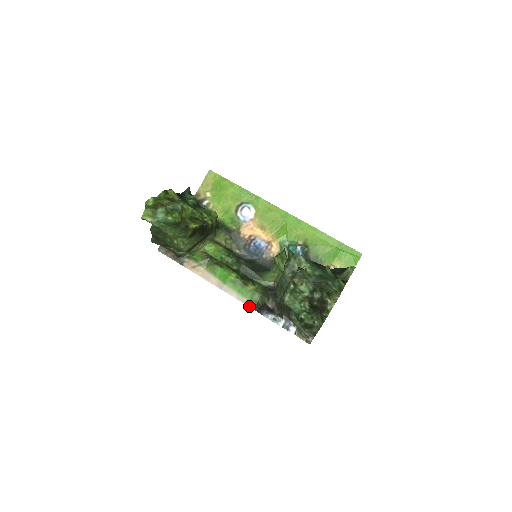
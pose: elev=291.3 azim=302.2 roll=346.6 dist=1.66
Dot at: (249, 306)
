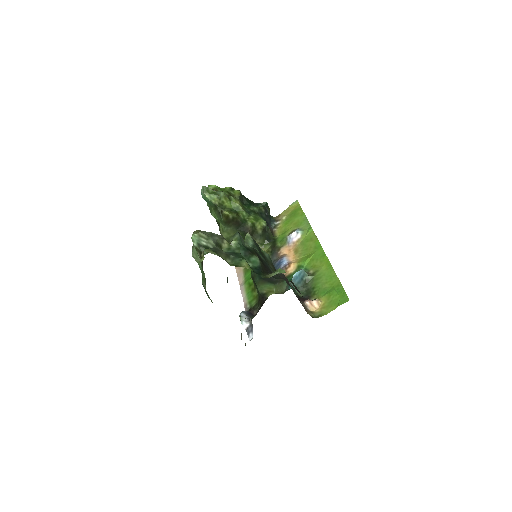
Dot at: (245, 307)
